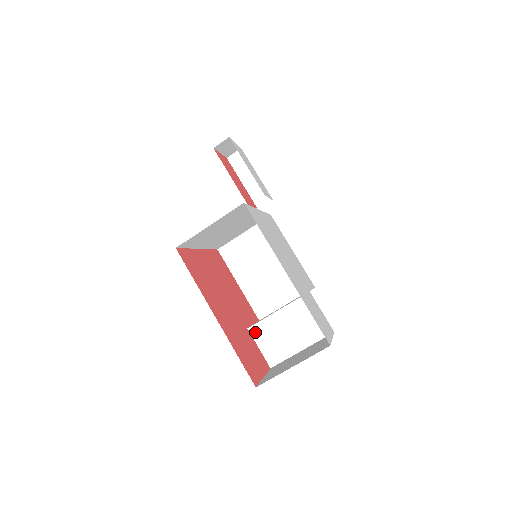
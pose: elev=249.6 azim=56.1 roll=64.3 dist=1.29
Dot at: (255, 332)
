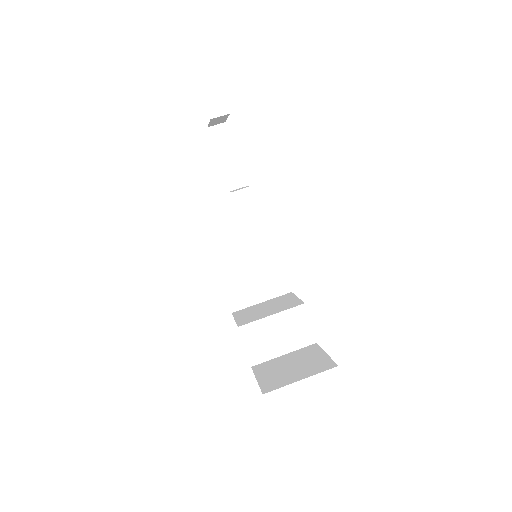
Dot at: (245, 331)
